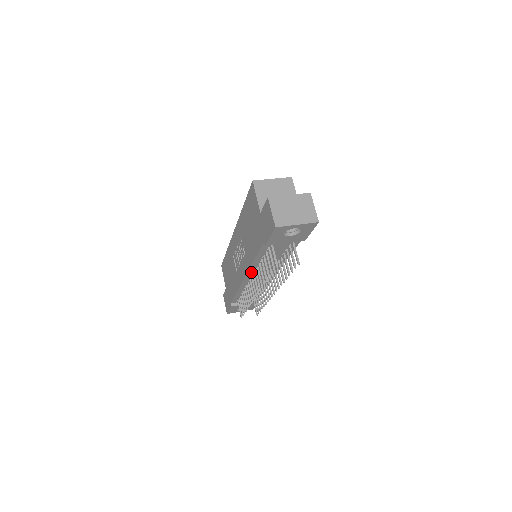
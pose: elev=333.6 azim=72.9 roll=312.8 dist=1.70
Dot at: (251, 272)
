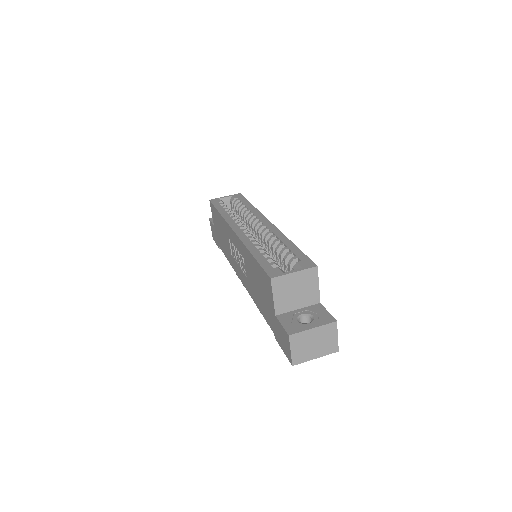
Dot at: occluded
